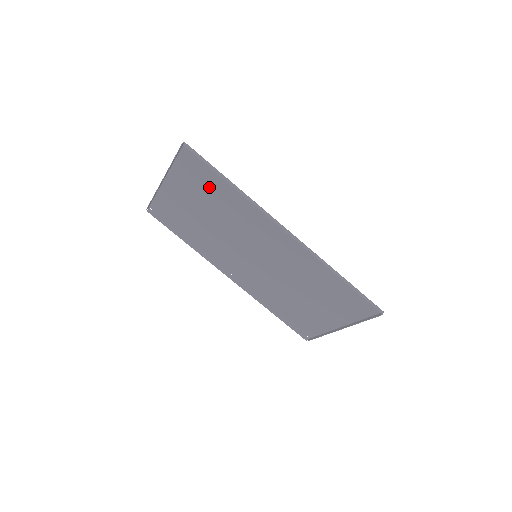
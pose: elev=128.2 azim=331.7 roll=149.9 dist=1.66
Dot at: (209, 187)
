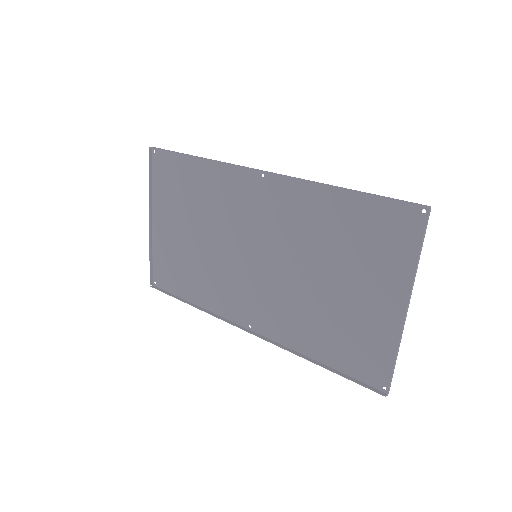
Dot at: (184, 186)
